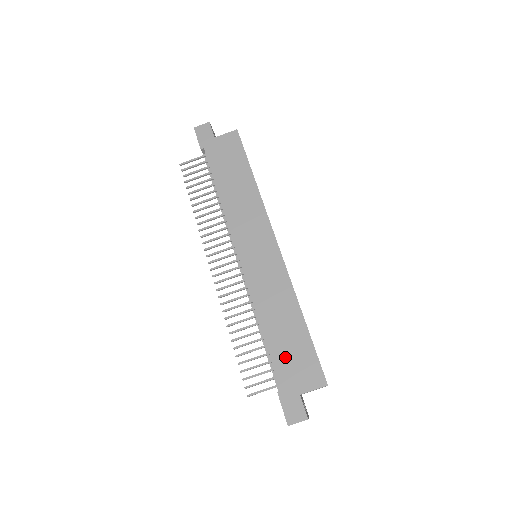
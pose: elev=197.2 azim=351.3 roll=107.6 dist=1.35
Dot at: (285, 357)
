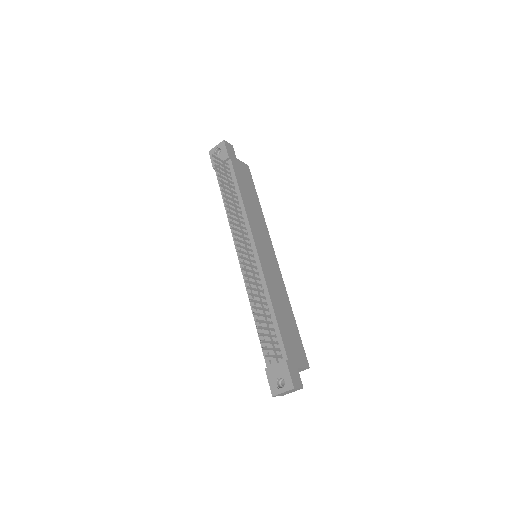
Dot at: (287, 336)
